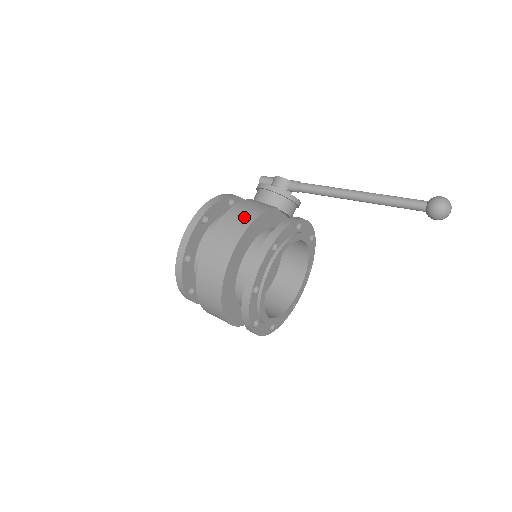
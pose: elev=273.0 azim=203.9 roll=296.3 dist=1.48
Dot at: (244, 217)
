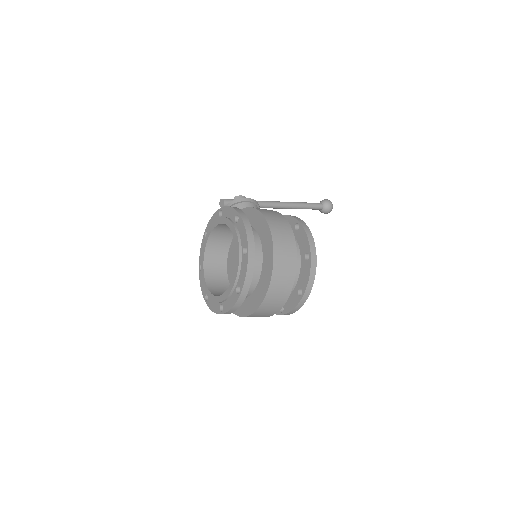
Dot at: (273, 212)
